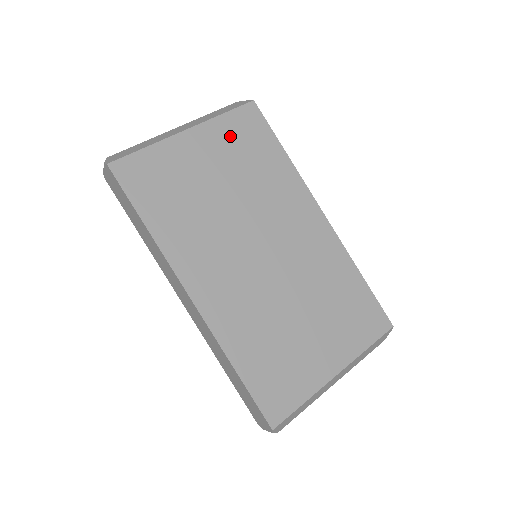
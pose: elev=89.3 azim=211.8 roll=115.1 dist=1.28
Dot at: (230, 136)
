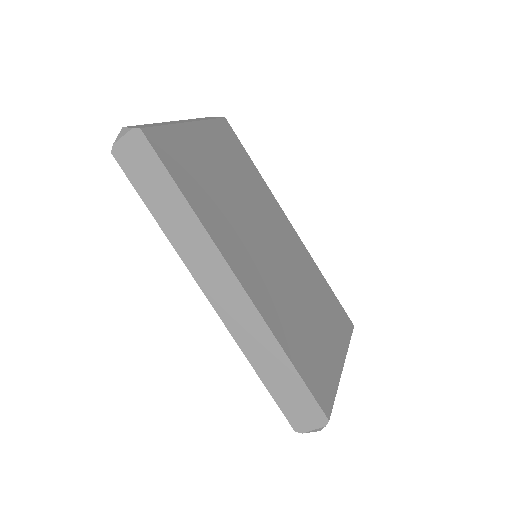
Dot at: (220, 140)
